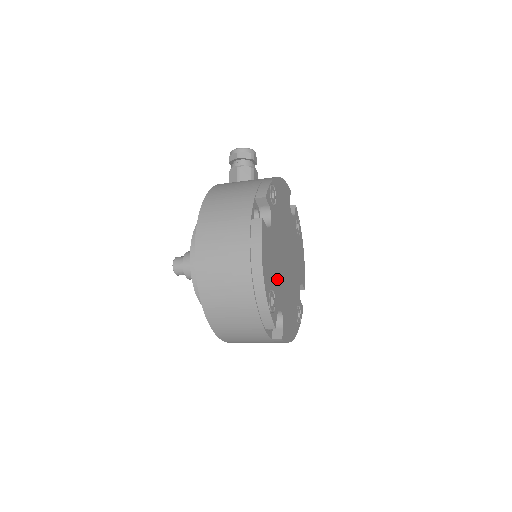
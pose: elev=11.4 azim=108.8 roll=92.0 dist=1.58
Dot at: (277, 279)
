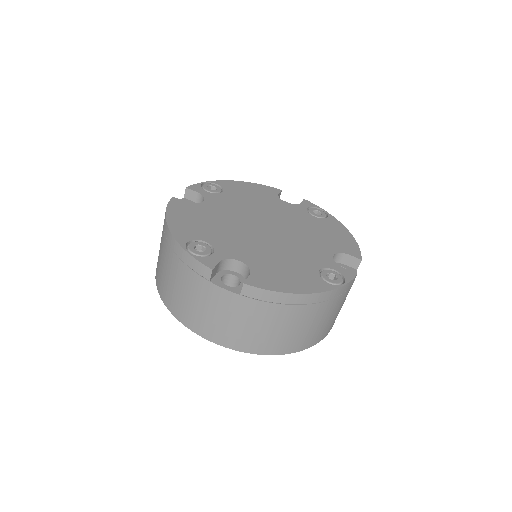
Dot at: (224, 237)
